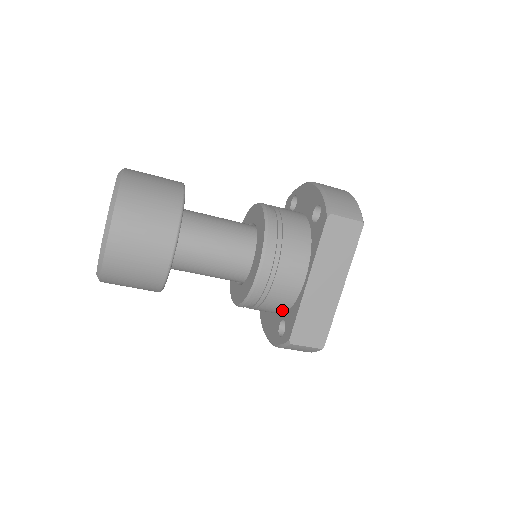
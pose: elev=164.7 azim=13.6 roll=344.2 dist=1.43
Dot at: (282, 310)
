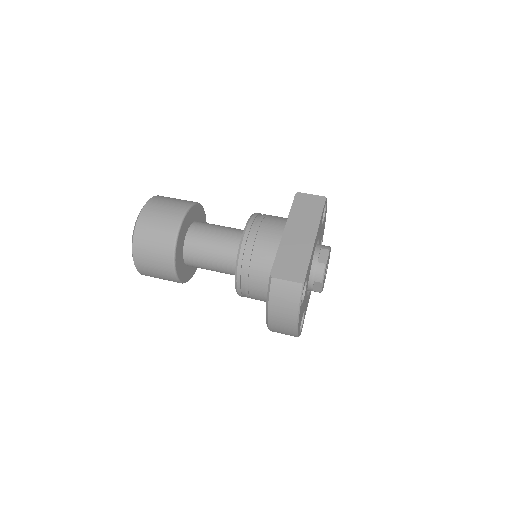
Dot at: (270, 271)
